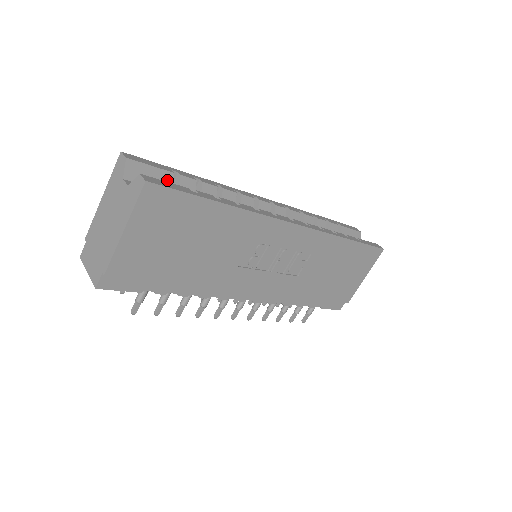
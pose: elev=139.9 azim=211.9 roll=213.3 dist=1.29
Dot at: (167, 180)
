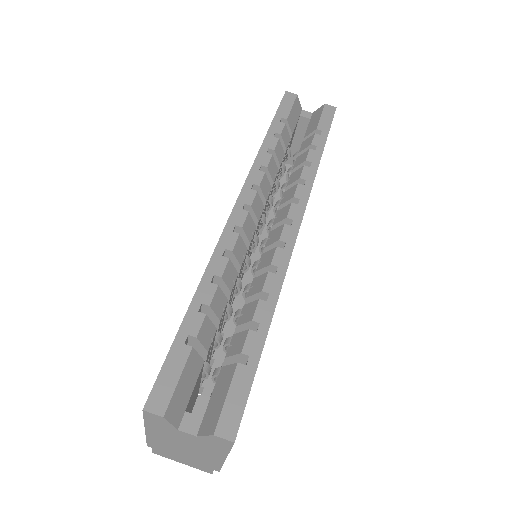
Dot at: (195, 361)
